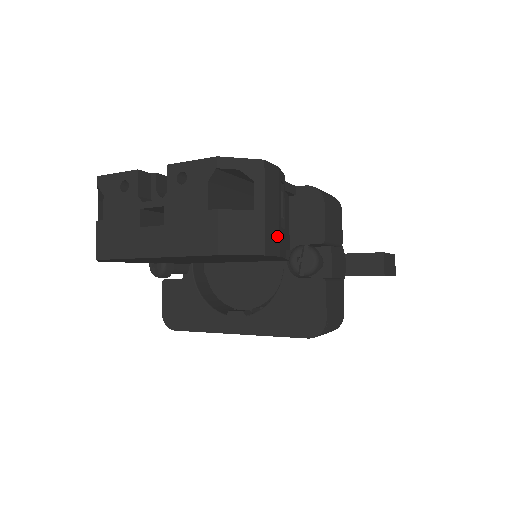
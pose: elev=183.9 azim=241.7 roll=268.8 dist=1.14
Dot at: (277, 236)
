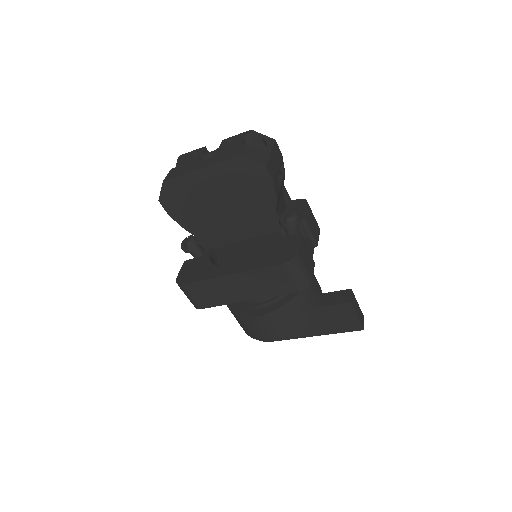
Dot at: (274, 173)
